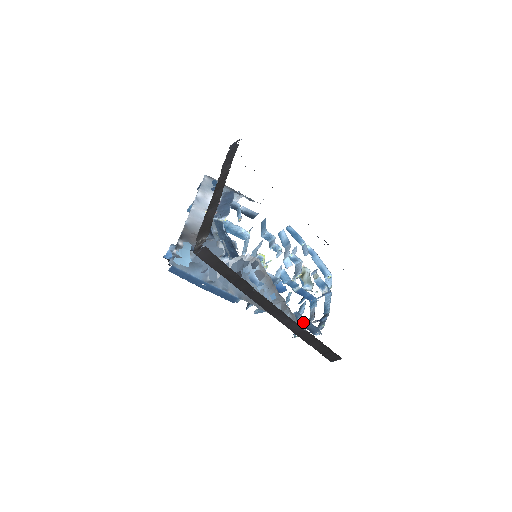
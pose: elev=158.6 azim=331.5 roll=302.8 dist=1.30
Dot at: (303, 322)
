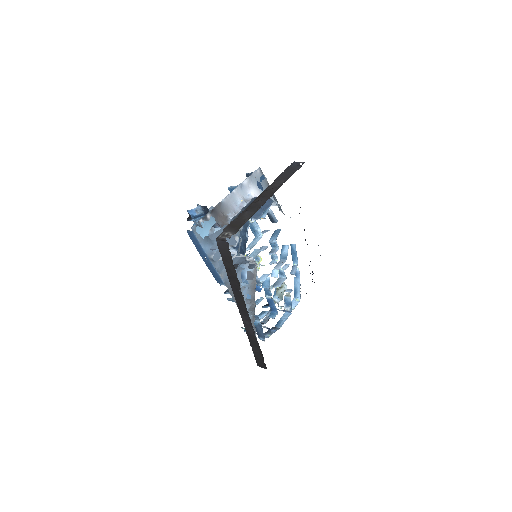
Dot at: (257, 325)
